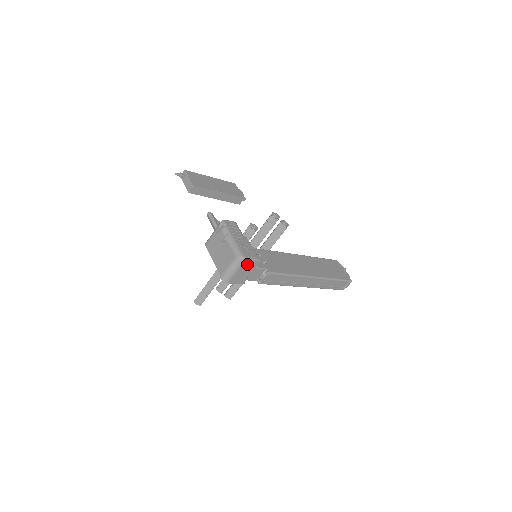
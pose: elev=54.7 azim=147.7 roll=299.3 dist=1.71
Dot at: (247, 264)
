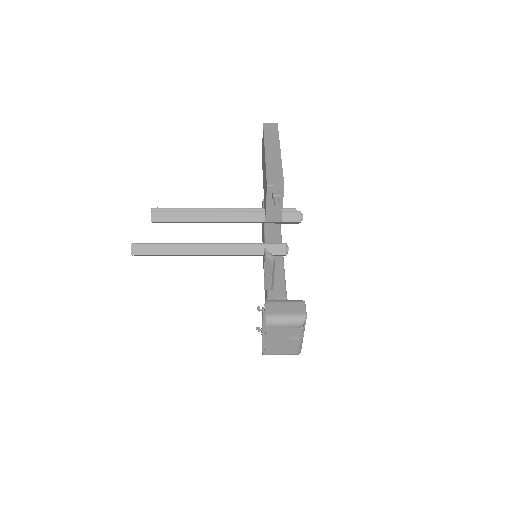
Dot at: occluded
